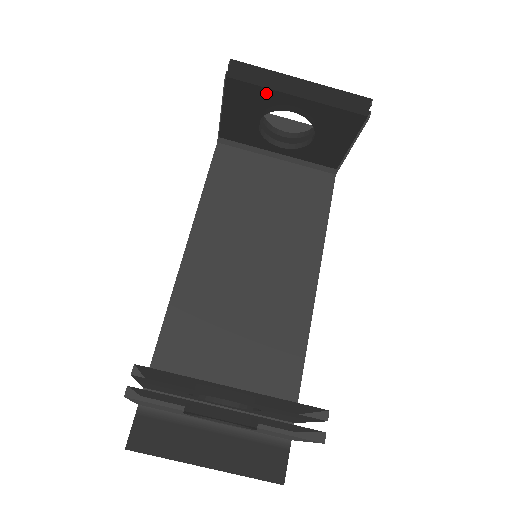
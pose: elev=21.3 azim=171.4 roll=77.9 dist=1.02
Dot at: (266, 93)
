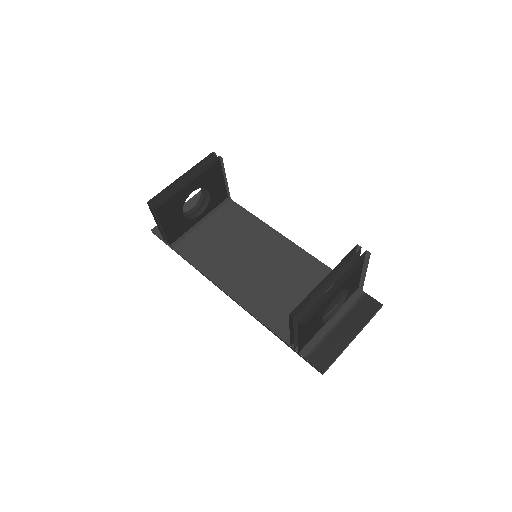
Dot at: (177, 197)
